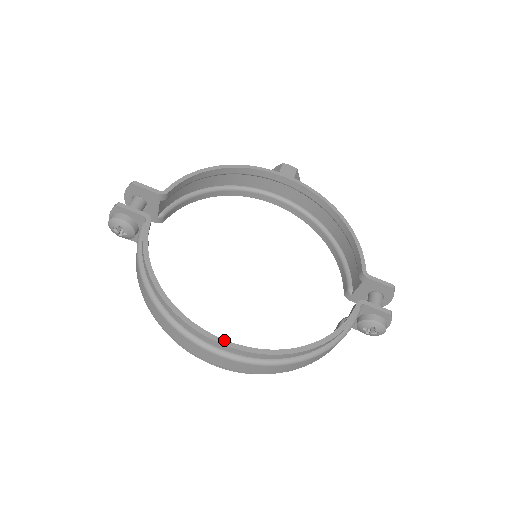
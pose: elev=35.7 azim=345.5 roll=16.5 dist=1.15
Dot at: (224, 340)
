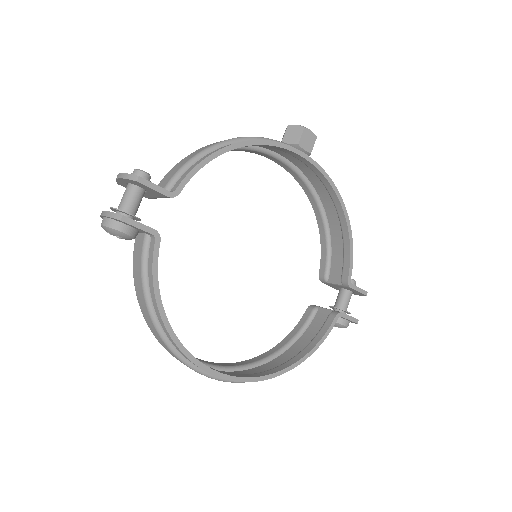
Dot at: (226, 375)
